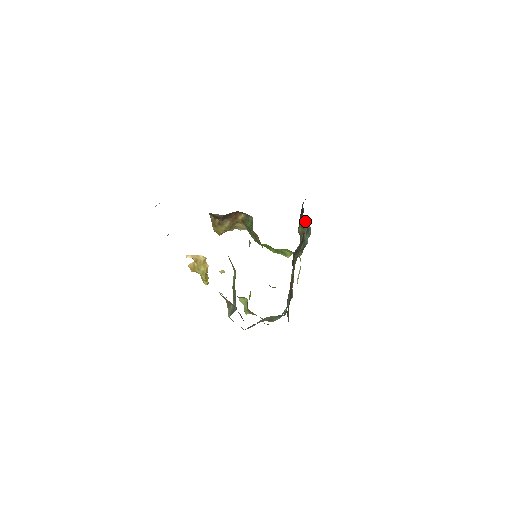
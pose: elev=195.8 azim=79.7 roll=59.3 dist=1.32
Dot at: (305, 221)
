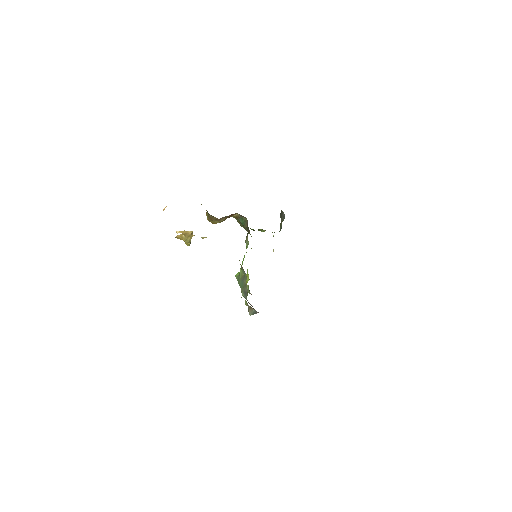
Dot at: (282, 211)
